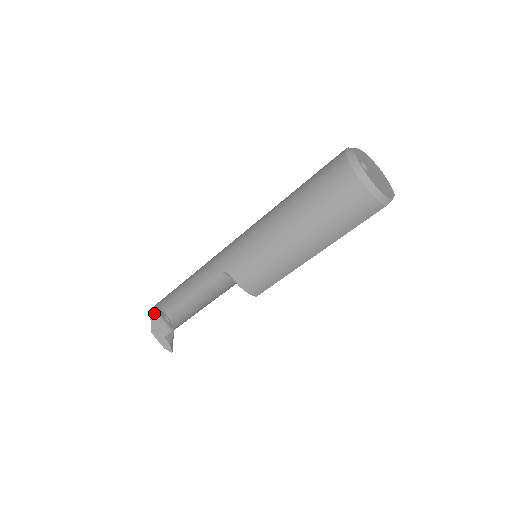
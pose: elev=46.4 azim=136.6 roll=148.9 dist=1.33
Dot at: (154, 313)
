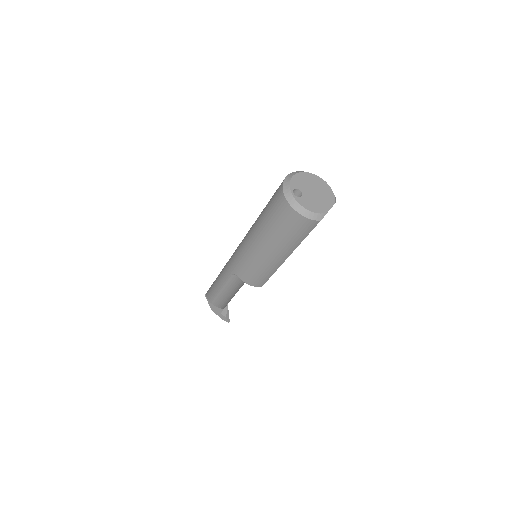
Dot at: occluded
